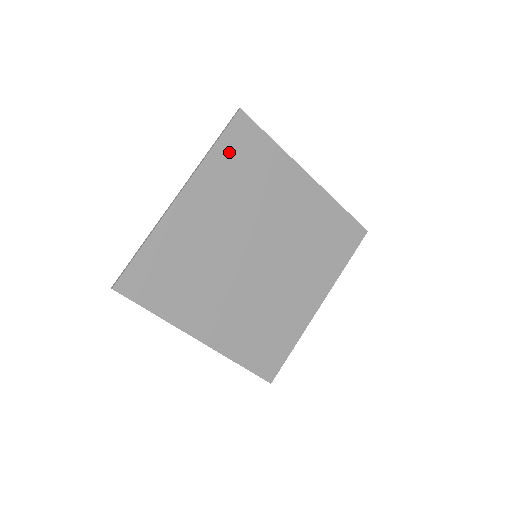
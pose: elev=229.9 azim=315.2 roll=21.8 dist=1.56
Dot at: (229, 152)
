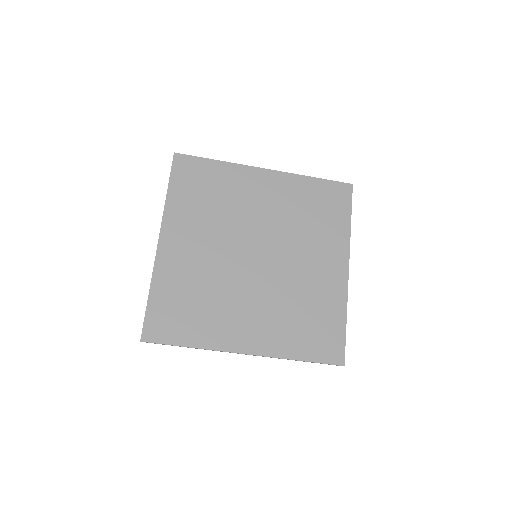
Dot at: (183, 188)
